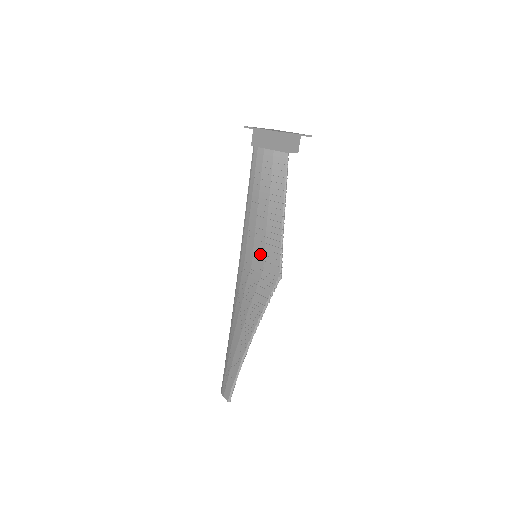
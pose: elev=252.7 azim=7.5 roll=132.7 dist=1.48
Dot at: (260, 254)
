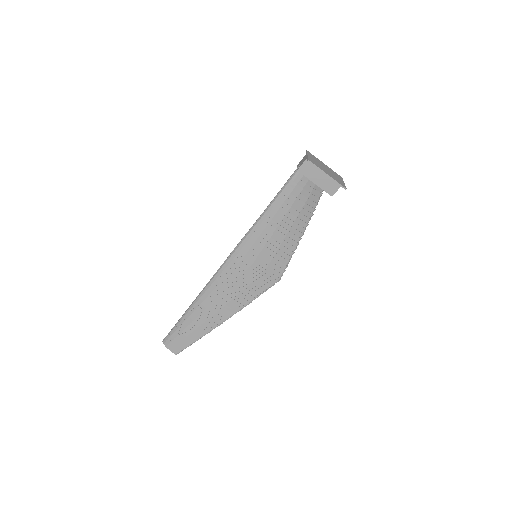
Dot at: (266, 259)
